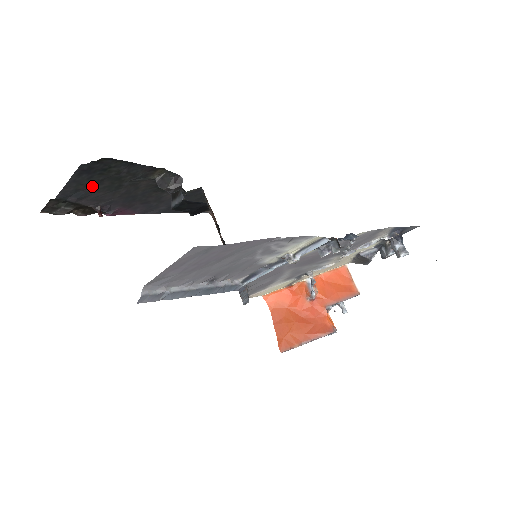
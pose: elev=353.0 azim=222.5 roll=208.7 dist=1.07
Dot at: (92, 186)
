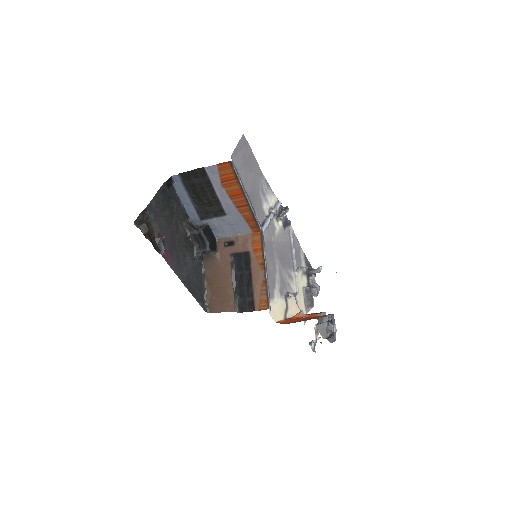
Dot at: (162, 210)
